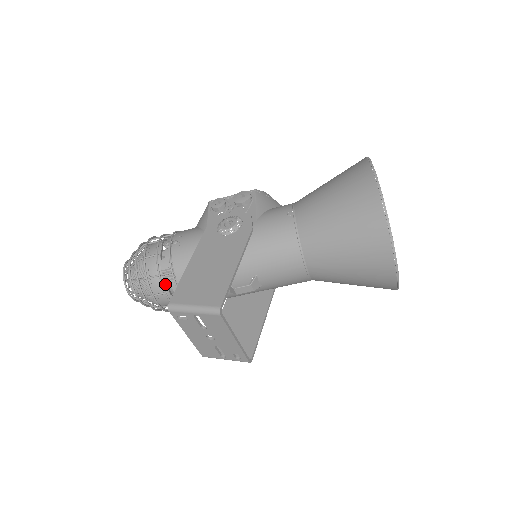
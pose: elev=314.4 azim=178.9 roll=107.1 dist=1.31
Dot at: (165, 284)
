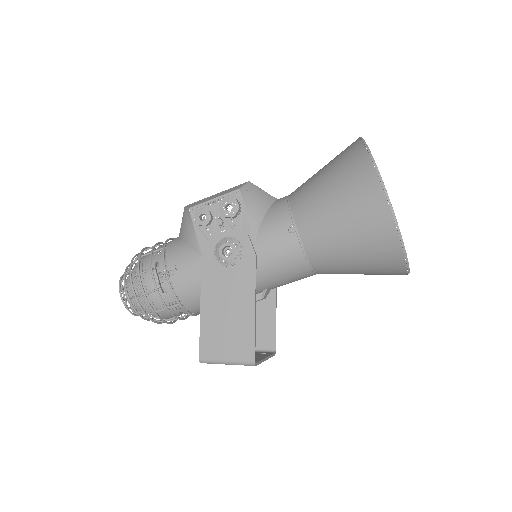
Dot at: (175, 312)
